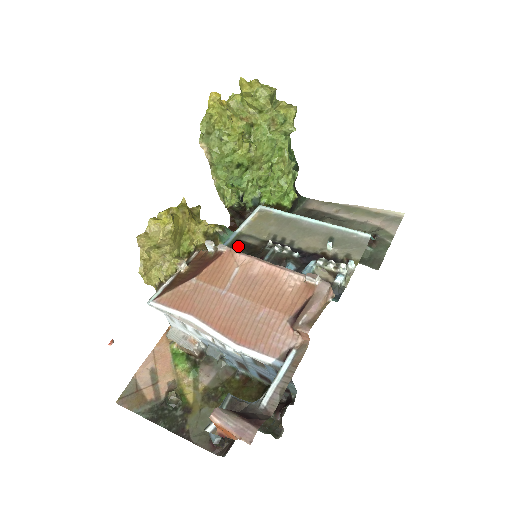
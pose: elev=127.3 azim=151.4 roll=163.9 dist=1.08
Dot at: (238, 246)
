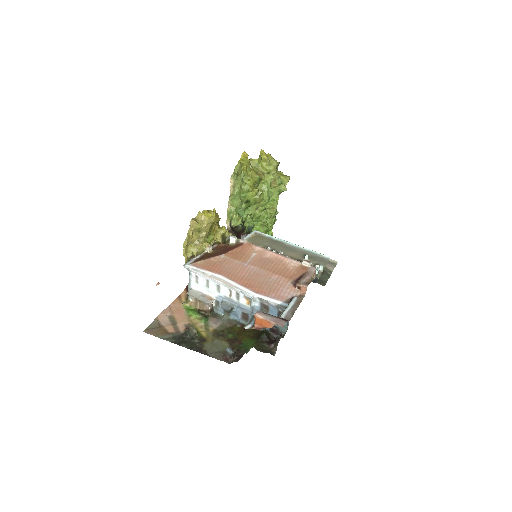
Dot at: occluded
